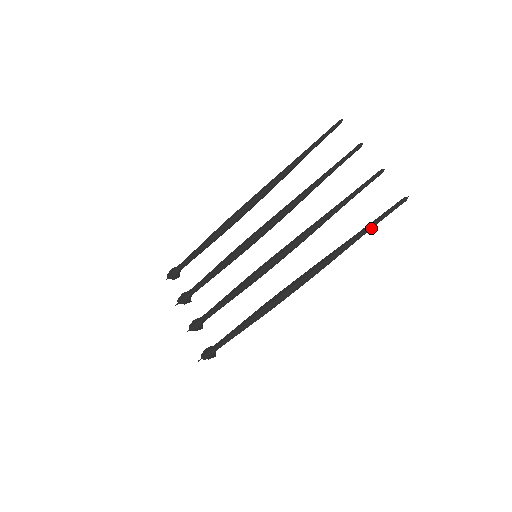
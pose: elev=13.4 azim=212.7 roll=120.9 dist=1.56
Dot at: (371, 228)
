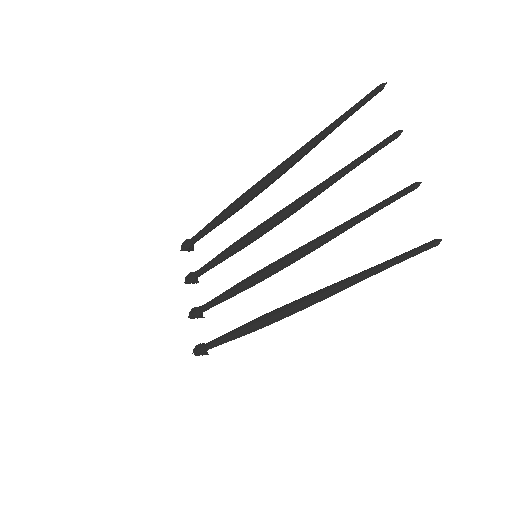
Dot at: (381, 271)
